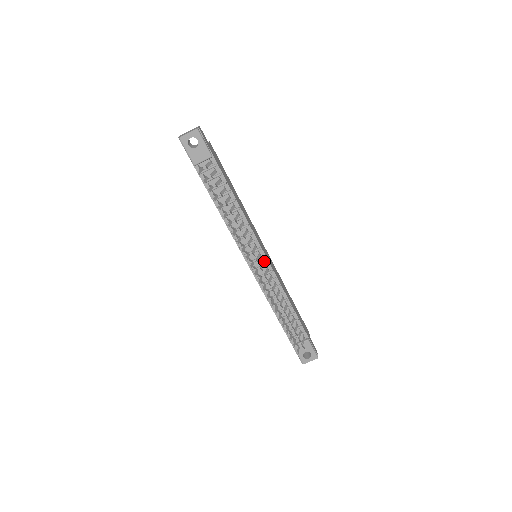
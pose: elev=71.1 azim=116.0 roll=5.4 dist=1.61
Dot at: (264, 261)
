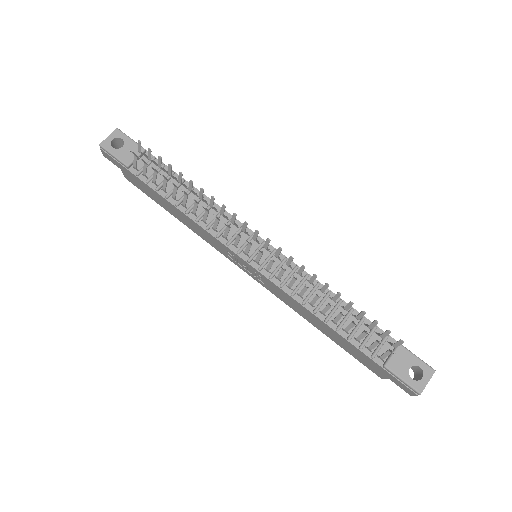
Dot at: (268, 250)
